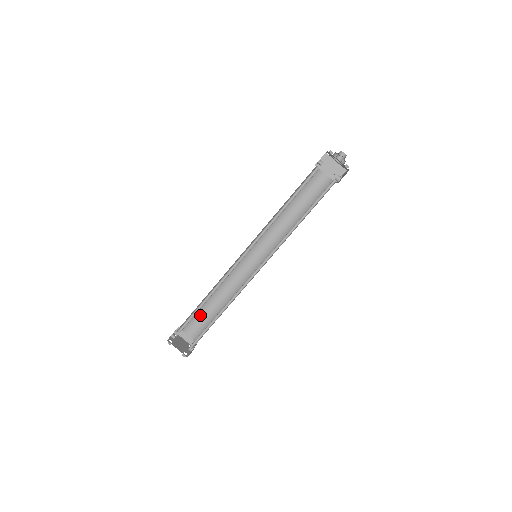
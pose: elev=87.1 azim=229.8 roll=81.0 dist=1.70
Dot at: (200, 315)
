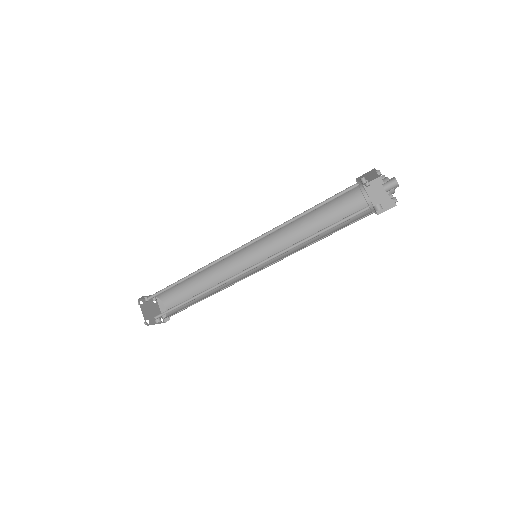
Dot at: (183, 293)
